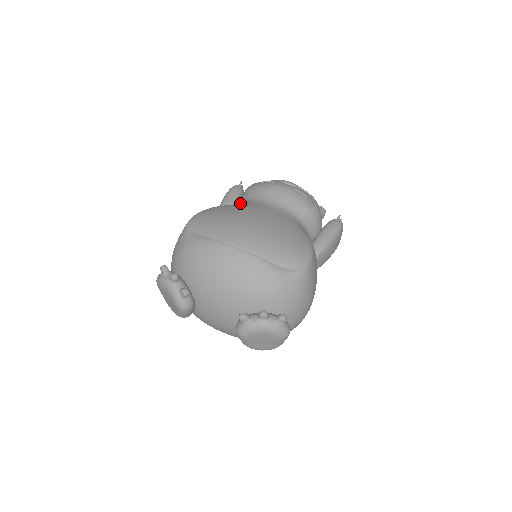
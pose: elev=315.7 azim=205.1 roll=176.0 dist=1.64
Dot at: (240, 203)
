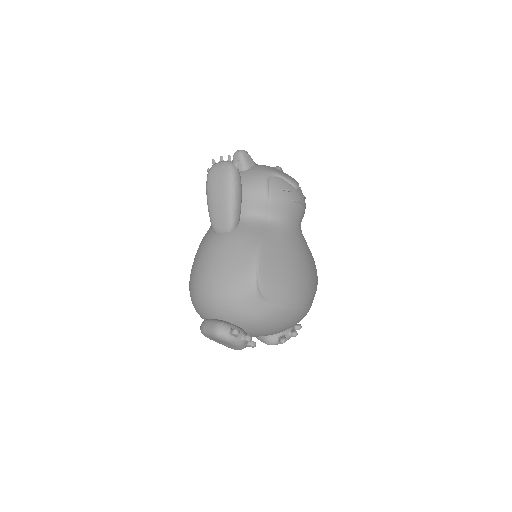
Dot at: (258, 213)
